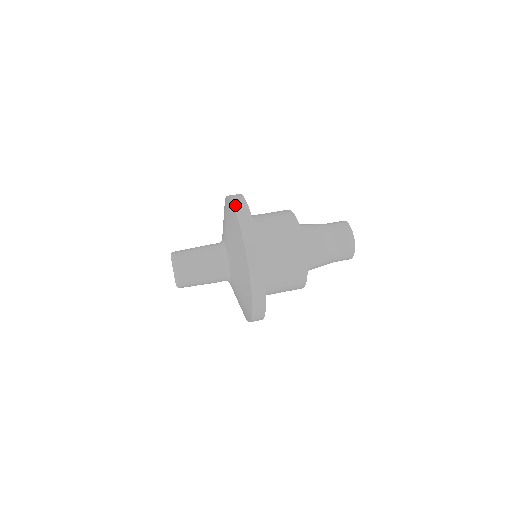
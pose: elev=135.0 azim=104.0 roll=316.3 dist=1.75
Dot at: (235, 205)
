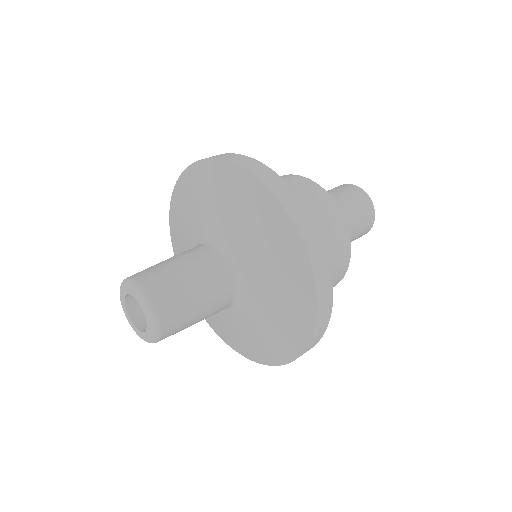
Dot at: (249, 169)
